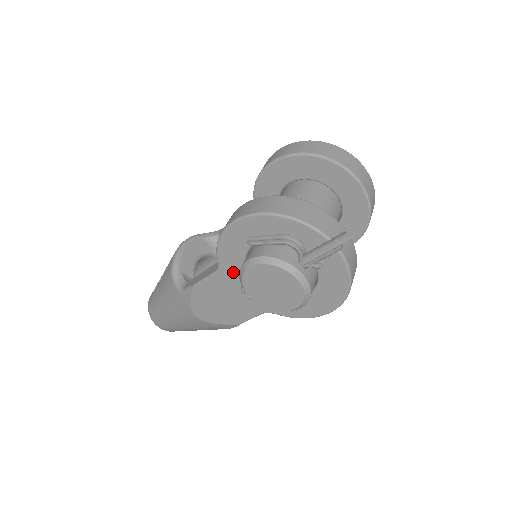
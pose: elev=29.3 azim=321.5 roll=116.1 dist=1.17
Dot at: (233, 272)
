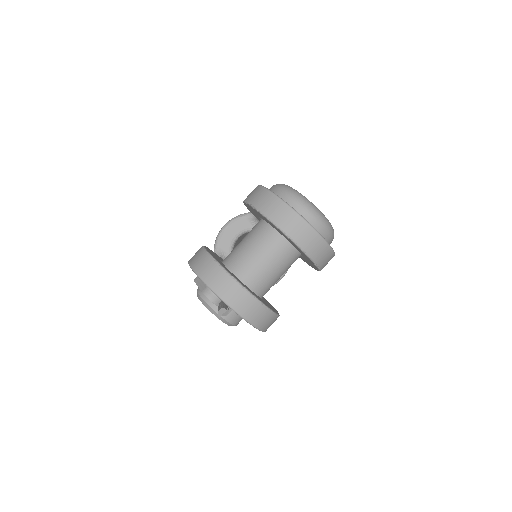
Dot at: occluded
